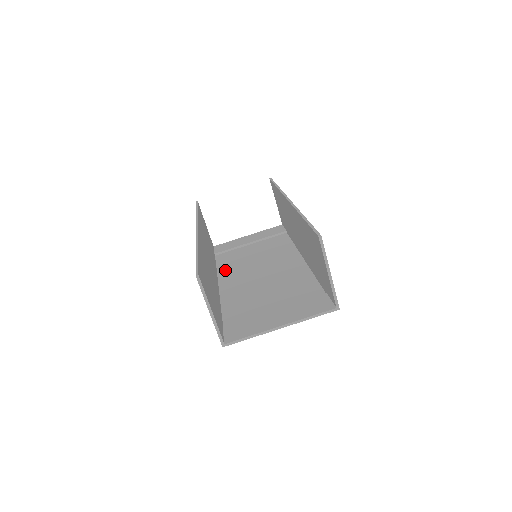
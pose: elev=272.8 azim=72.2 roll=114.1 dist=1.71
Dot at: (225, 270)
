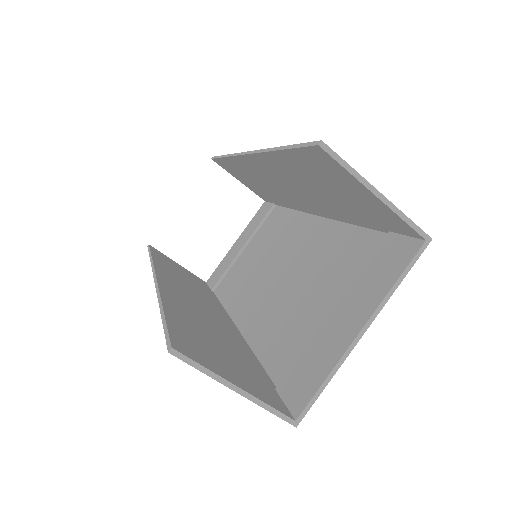
Dot at: (233, 301)
